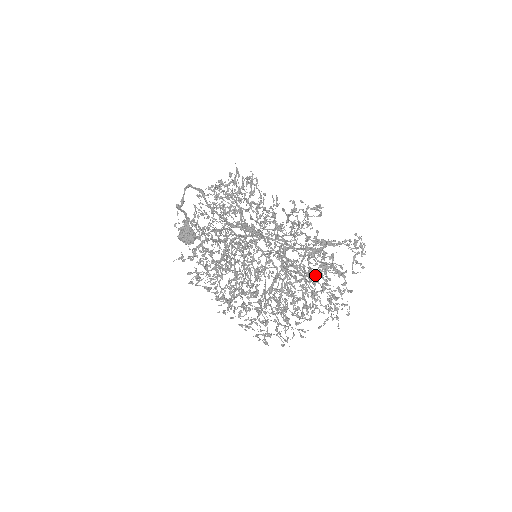
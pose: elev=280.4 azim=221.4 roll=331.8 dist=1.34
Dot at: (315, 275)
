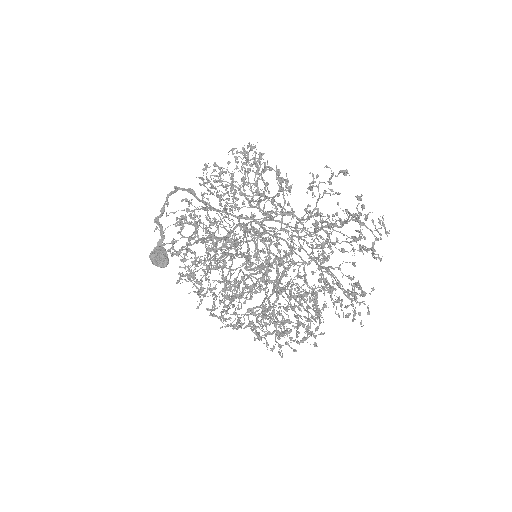
Dot at: (316, 288)
